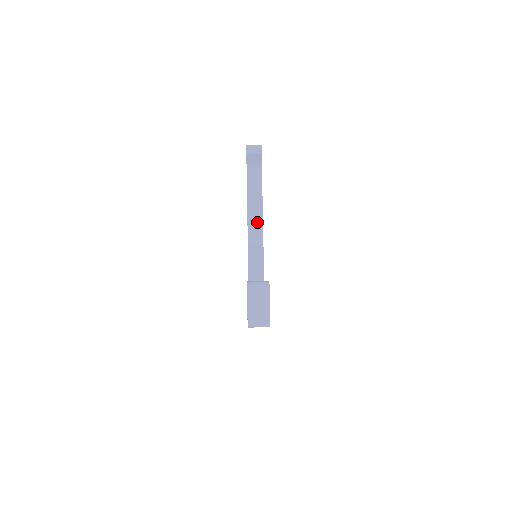
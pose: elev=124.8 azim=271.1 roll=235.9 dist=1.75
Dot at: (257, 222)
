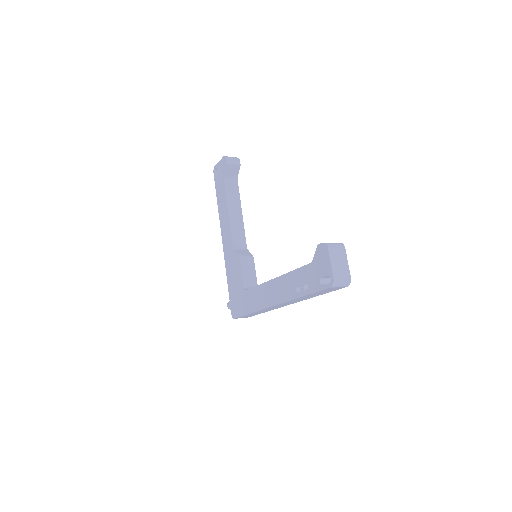
Dot at: (239, 230)
